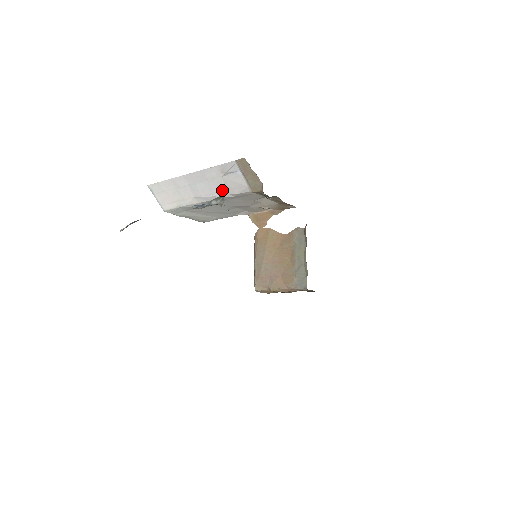
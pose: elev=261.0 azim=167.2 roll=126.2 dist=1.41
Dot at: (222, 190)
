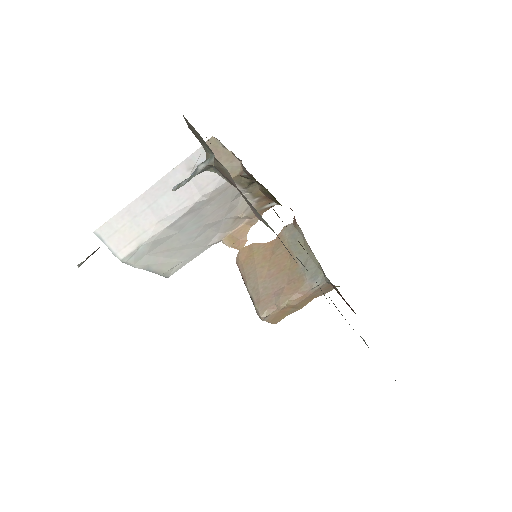
Dot at: (206, 153)
